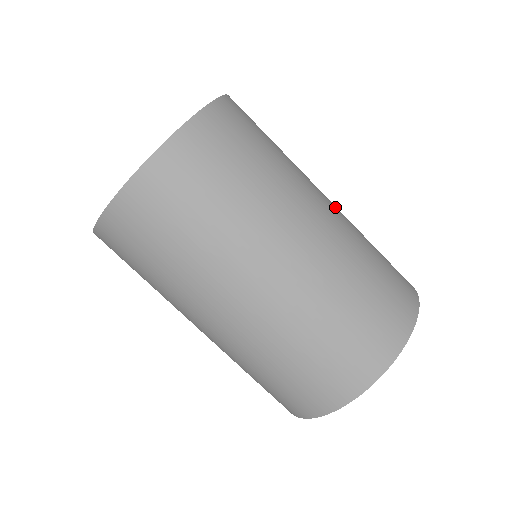
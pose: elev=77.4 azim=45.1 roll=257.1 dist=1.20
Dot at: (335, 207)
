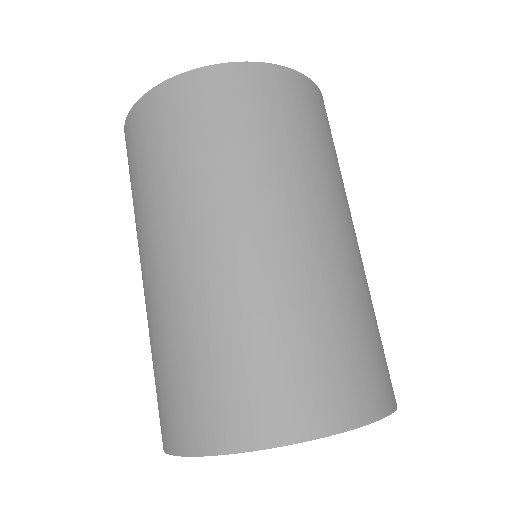
Dot at: occluded
